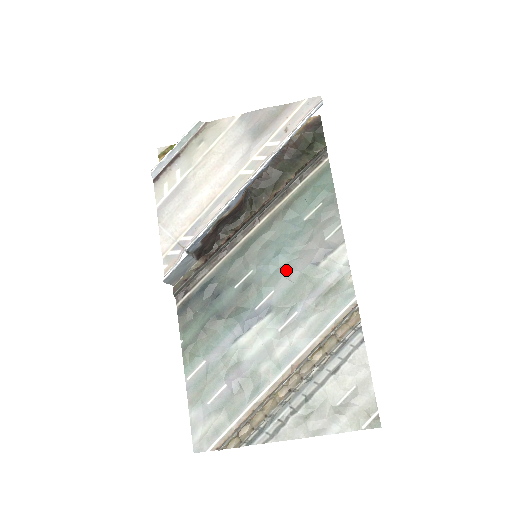
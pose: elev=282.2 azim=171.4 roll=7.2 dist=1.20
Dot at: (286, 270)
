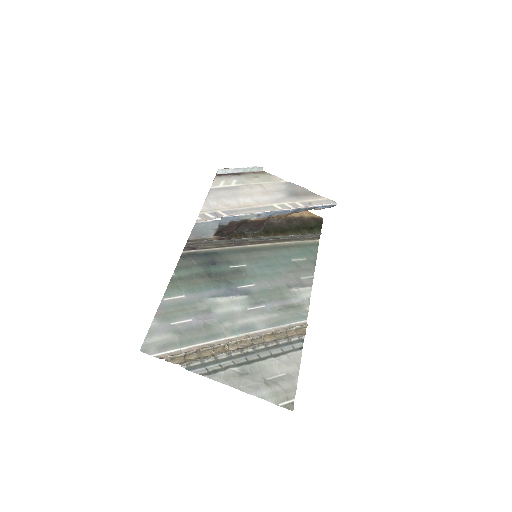
Dot at: (269, 278)
